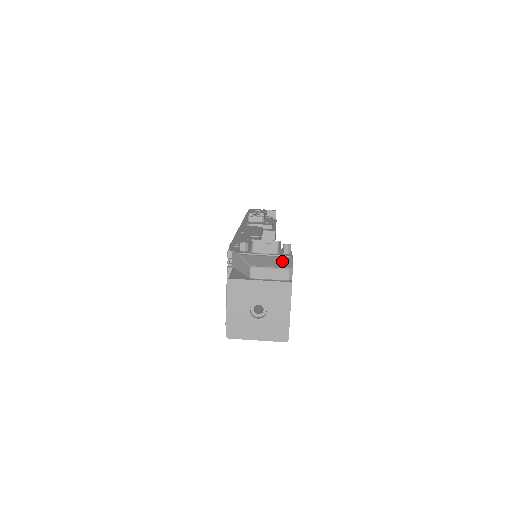
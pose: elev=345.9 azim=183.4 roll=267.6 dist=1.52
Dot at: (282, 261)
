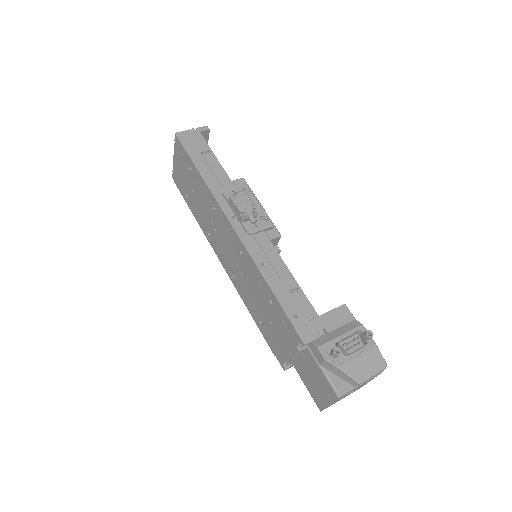
Dot at: (375, 358)
